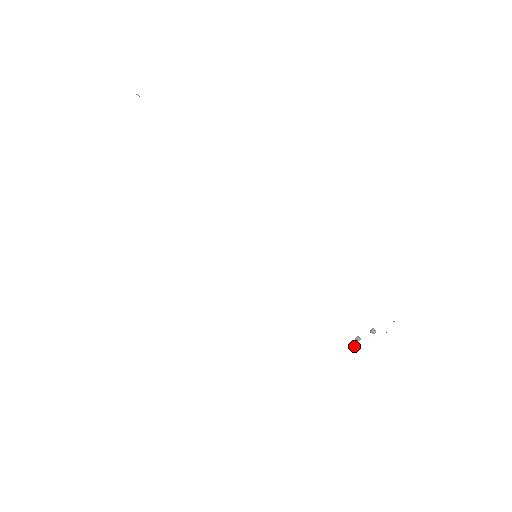
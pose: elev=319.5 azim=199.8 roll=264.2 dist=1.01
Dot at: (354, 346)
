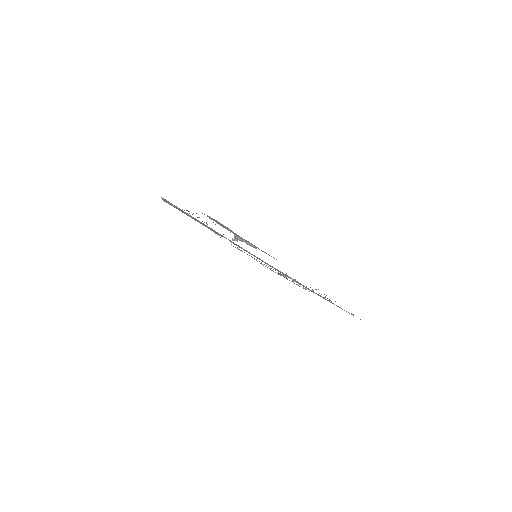
Dot at: (282, 275)
